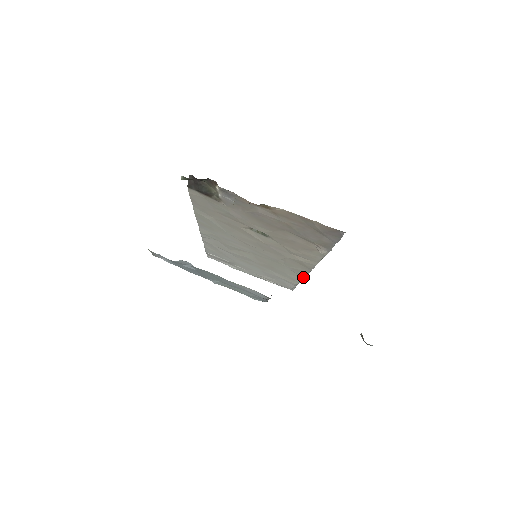
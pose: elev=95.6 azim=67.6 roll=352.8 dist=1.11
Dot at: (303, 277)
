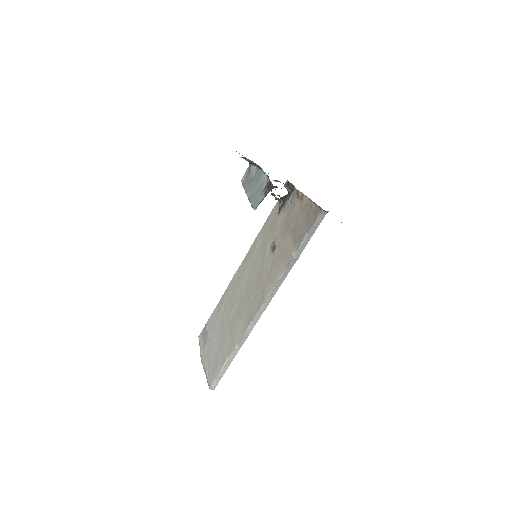
Dot at: (244, 333)
